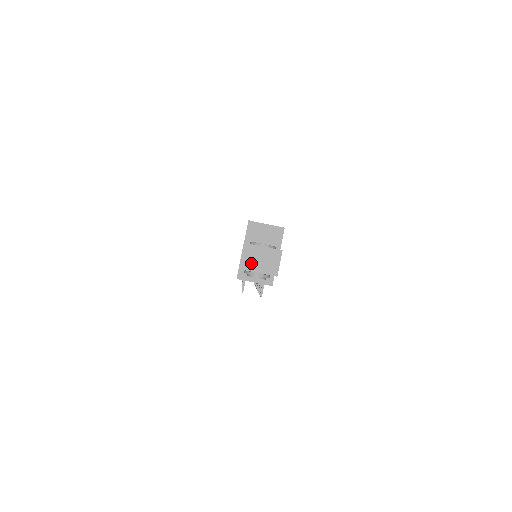
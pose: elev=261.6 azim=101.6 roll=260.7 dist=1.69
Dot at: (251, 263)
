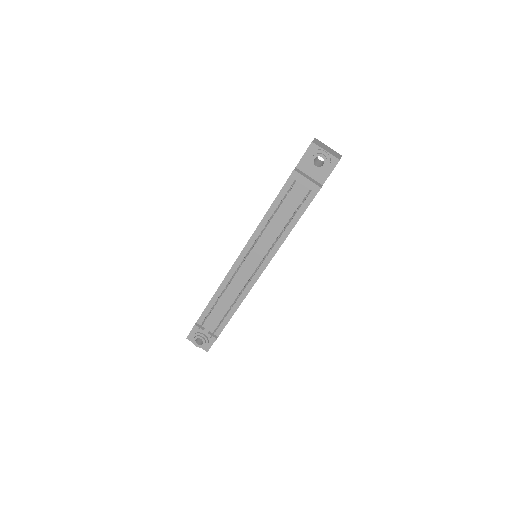
Dot at: (321, 145)
